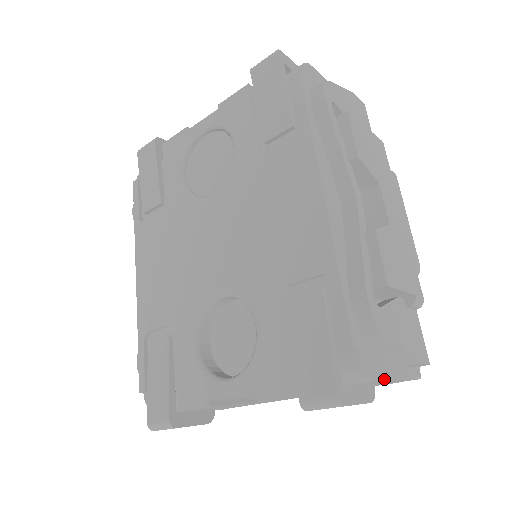
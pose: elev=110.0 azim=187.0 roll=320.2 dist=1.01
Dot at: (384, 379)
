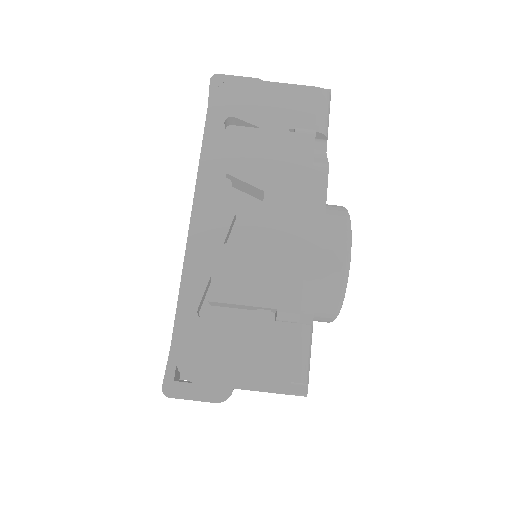
Dot at: (213, 384)
